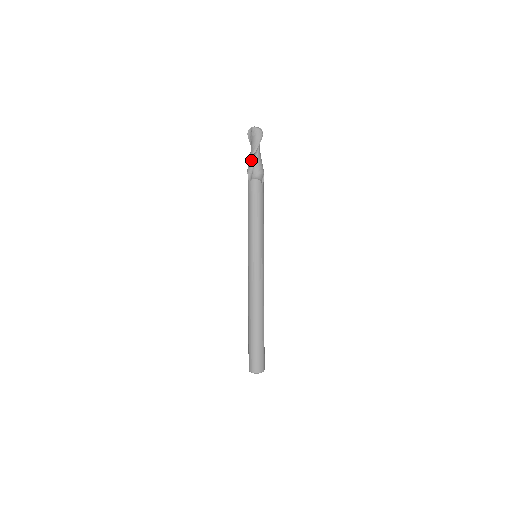
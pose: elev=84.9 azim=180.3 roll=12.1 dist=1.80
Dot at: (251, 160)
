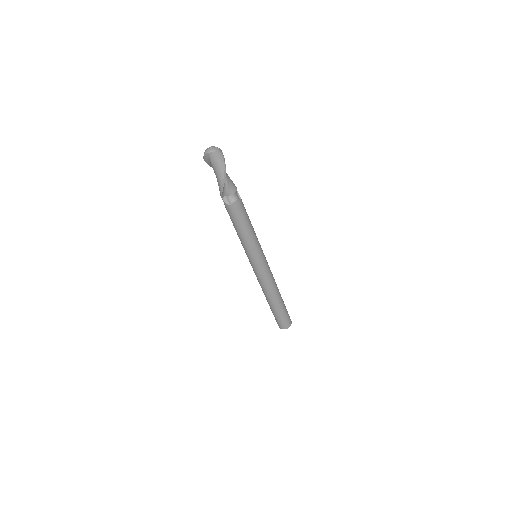
Dot at: (223, 186)
